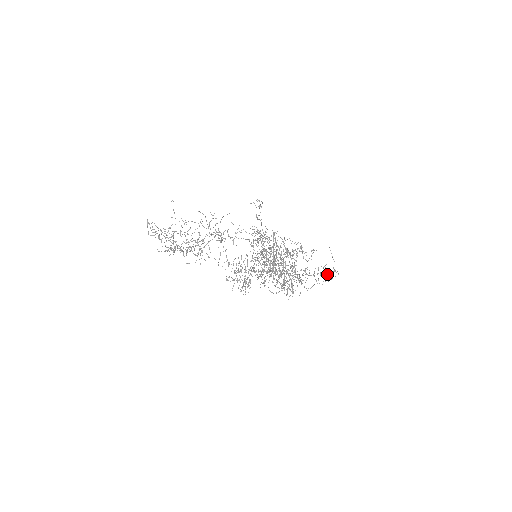
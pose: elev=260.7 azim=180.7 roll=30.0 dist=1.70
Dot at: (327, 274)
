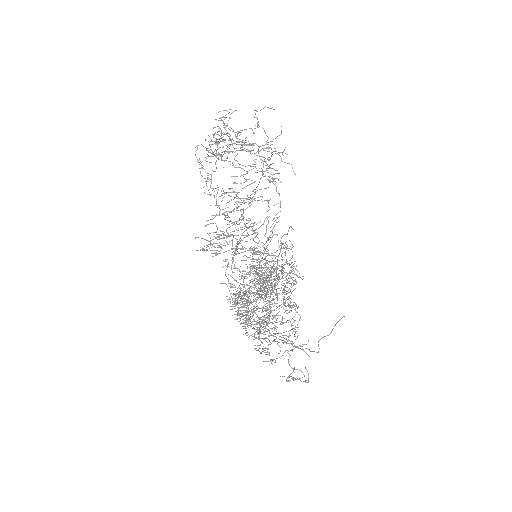
Dot at: (293, 371)
